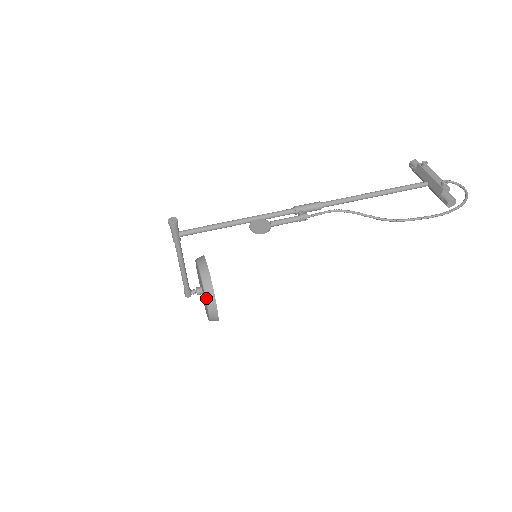
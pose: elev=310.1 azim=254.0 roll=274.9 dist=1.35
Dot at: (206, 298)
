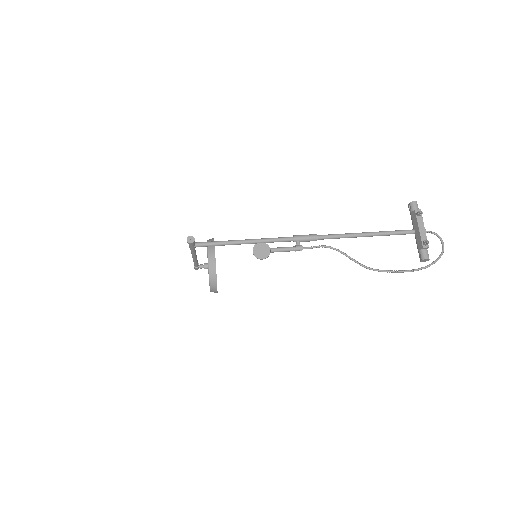
Dot at: (210, 283)
